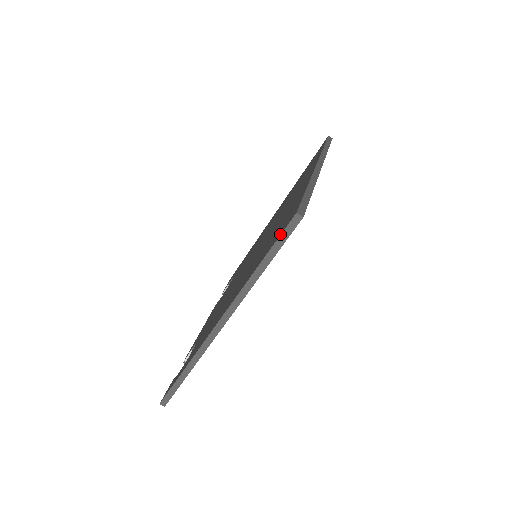
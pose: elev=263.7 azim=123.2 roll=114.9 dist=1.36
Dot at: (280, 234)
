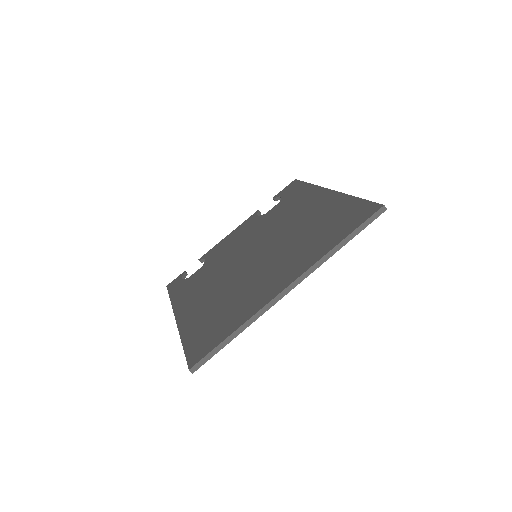
Dot at: (187, 357)
